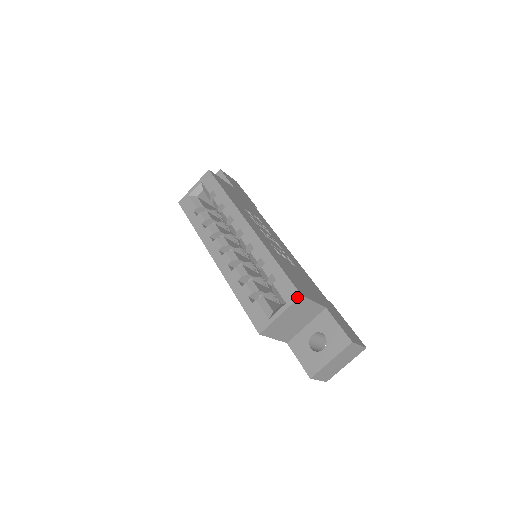
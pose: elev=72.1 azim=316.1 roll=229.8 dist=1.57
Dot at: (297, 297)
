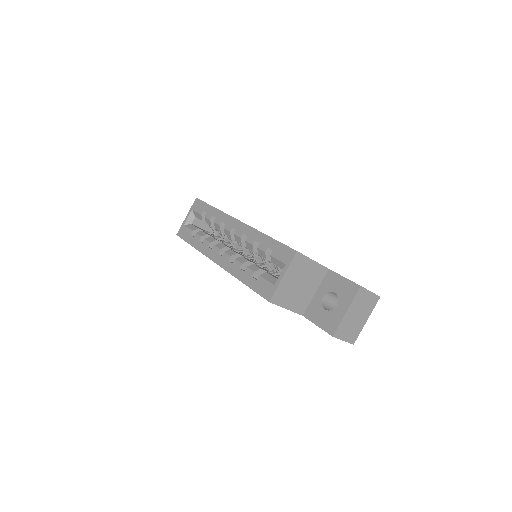
Dot at: (294, 254)
